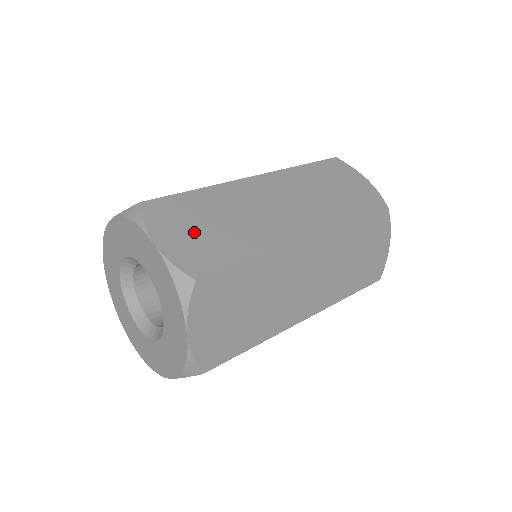
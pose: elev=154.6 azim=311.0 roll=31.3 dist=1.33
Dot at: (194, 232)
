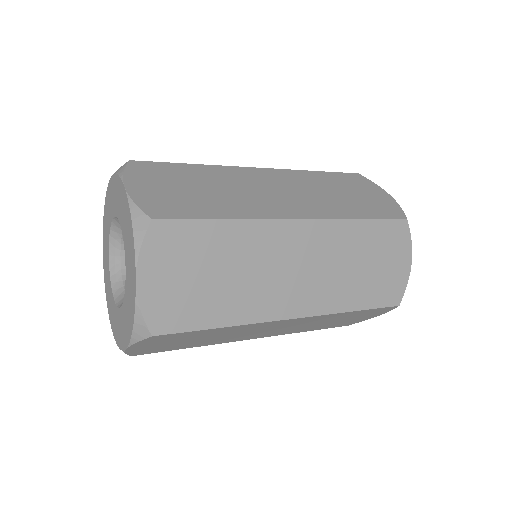
Dot at: occluded
